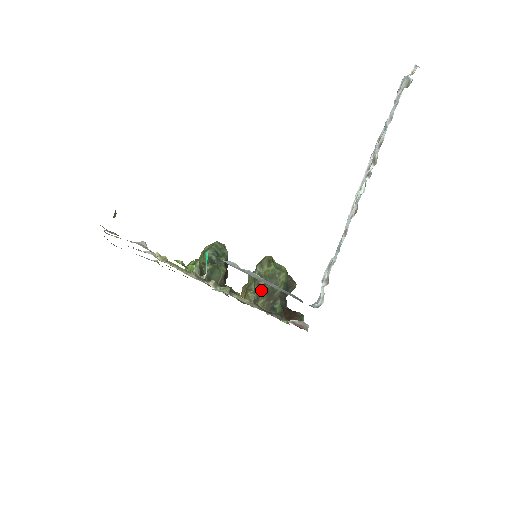
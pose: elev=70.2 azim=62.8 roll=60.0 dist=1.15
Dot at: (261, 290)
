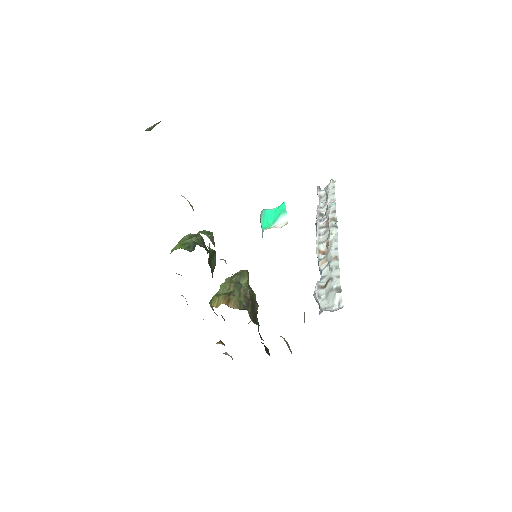
Dot at: (249, 297)
